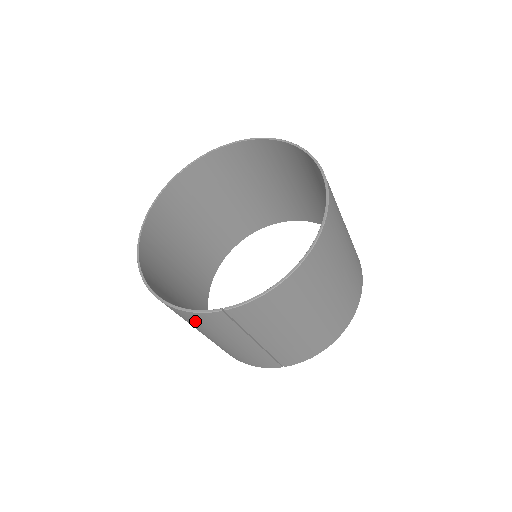
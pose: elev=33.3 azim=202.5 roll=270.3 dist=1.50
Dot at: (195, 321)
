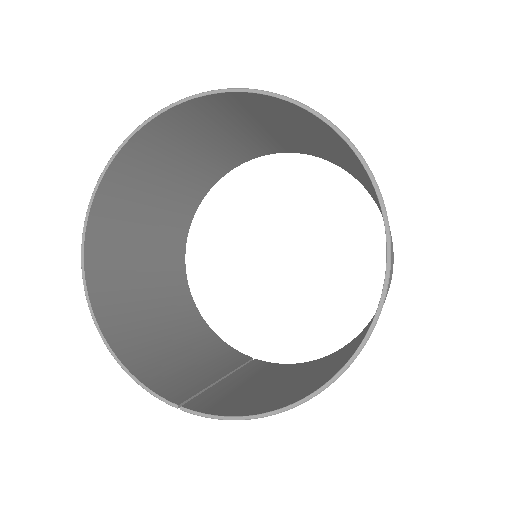
Dot at: (148, 366)
